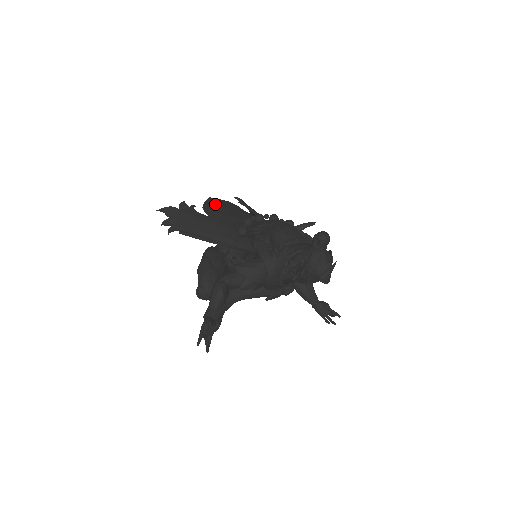
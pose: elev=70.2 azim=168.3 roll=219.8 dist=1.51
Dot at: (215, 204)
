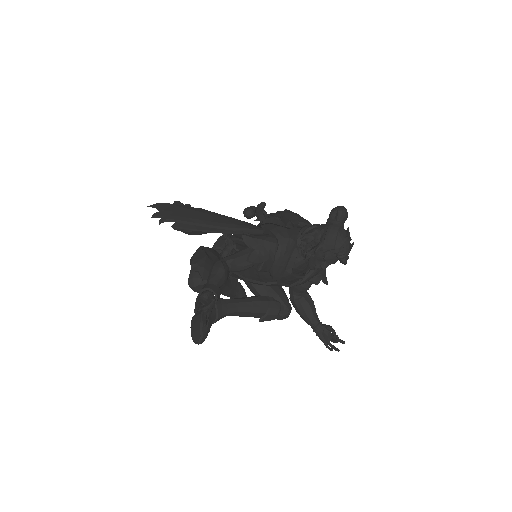
Dot at: occluded
